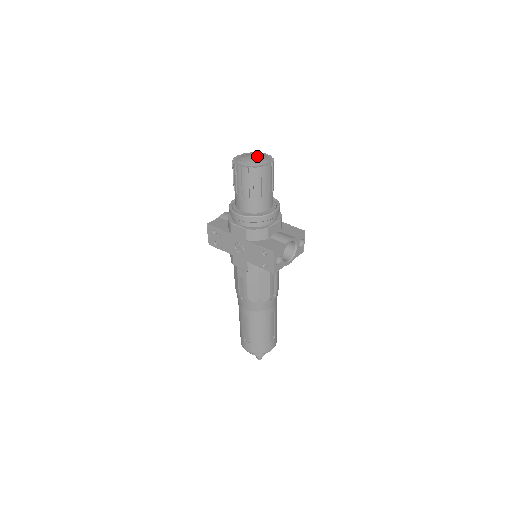
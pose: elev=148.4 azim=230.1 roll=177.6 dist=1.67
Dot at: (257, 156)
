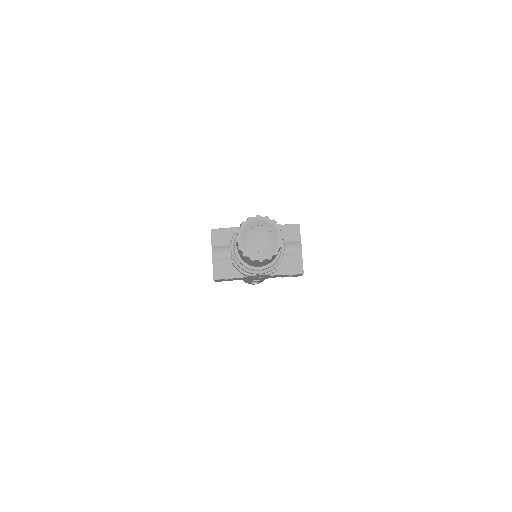
Dot at: (262, 233)
